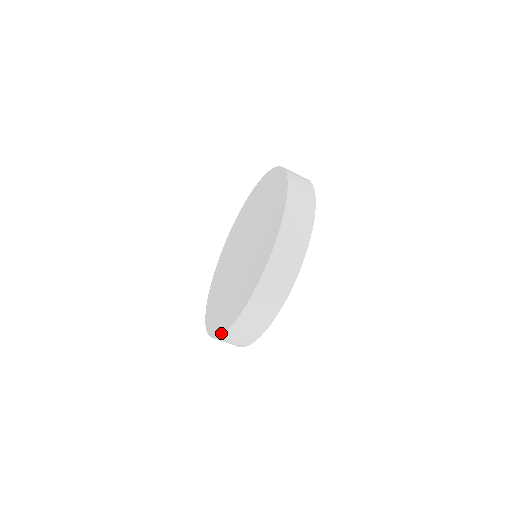
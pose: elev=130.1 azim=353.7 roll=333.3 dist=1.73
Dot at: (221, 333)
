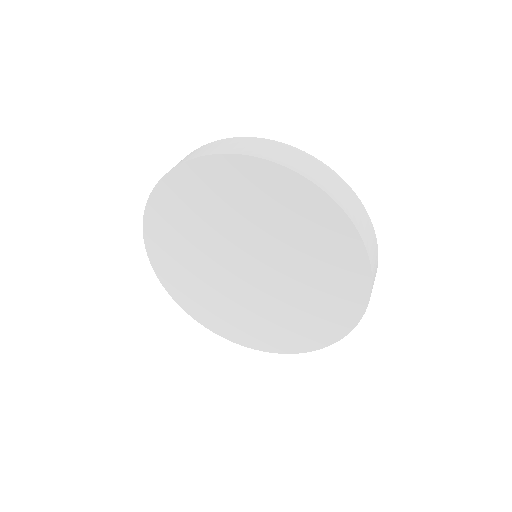
Dot at: (304, 351)
